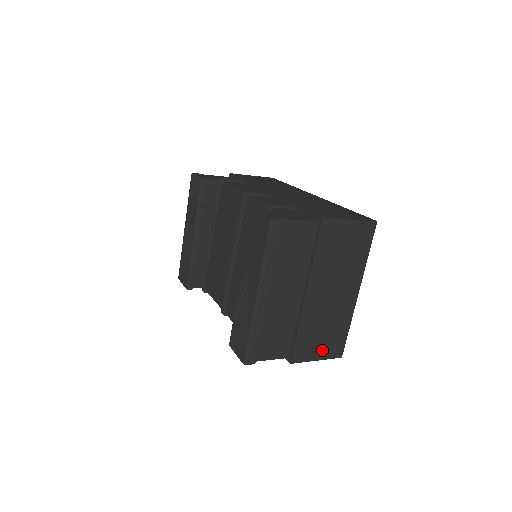
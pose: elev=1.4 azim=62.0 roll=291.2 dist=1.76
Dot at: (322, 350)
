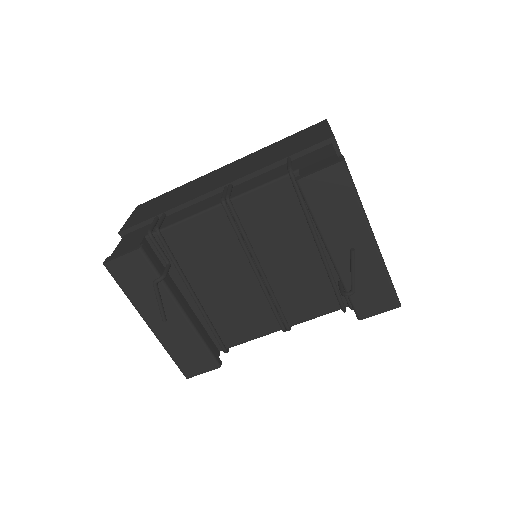
Dot at: occluded
